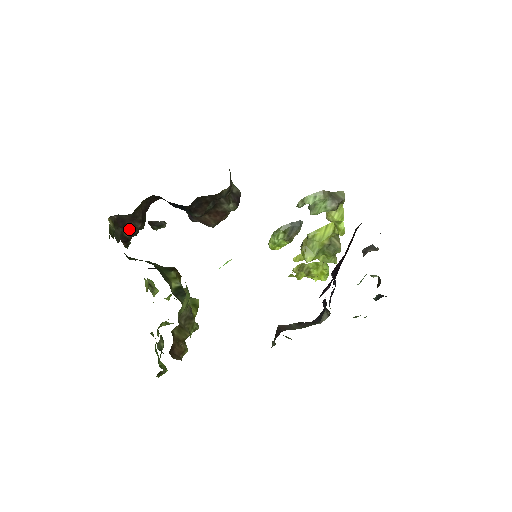
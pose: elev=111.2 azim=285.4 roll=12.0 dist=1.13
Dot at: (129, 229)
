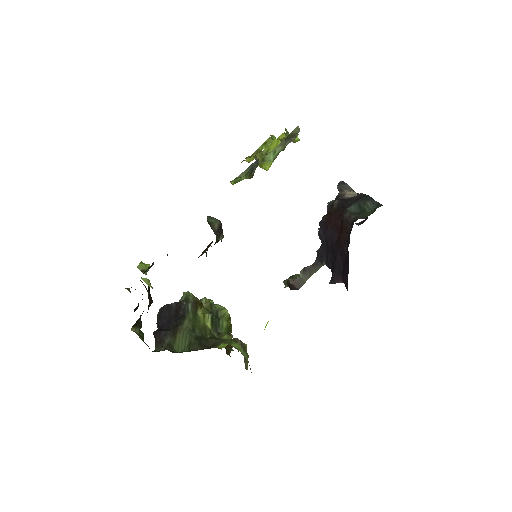
Dot at: (143, 311)
